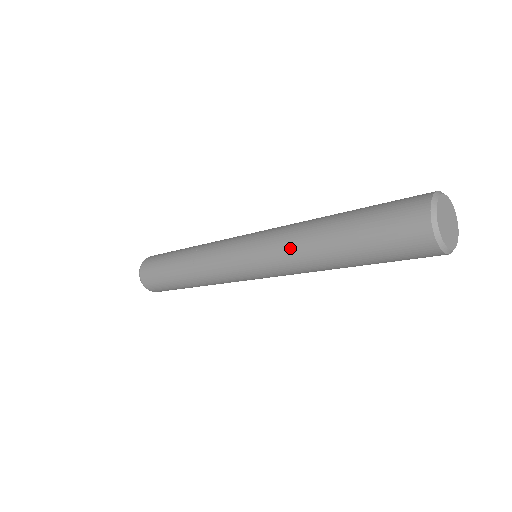
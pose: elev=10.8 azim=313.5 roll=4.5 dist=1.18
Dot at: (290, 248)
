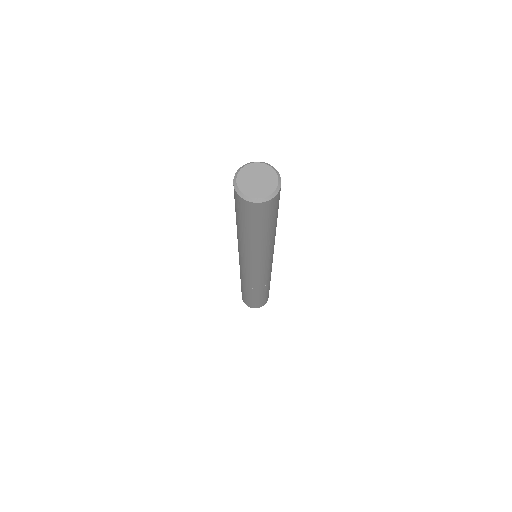
Dot at: (246, 251)
